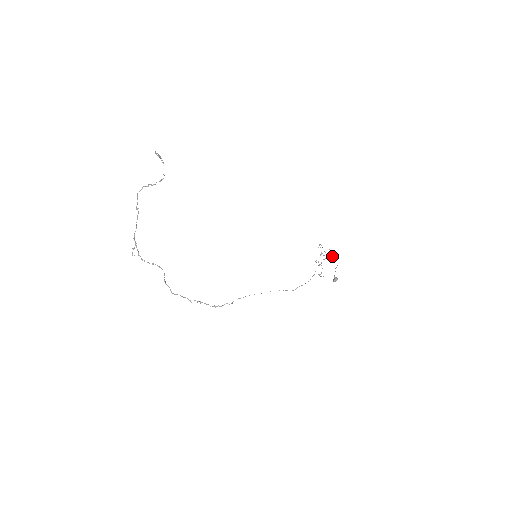
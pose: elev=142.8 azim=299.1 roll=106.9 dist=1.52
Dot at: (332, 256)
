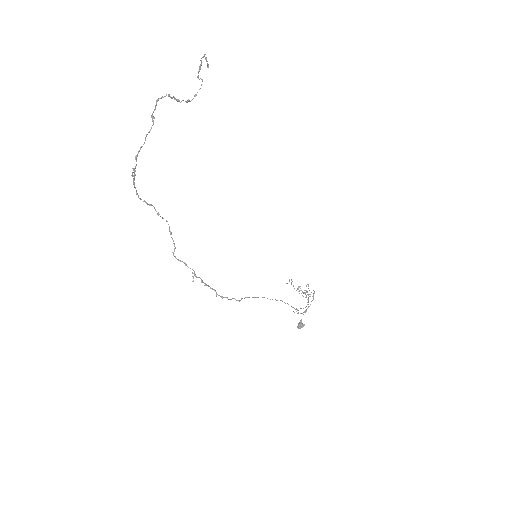
Dot at: occluded
